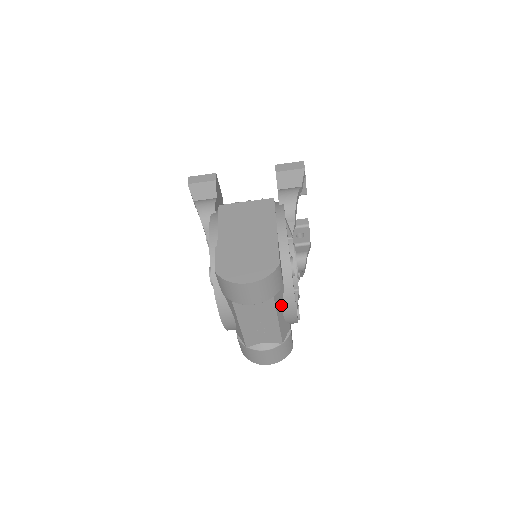
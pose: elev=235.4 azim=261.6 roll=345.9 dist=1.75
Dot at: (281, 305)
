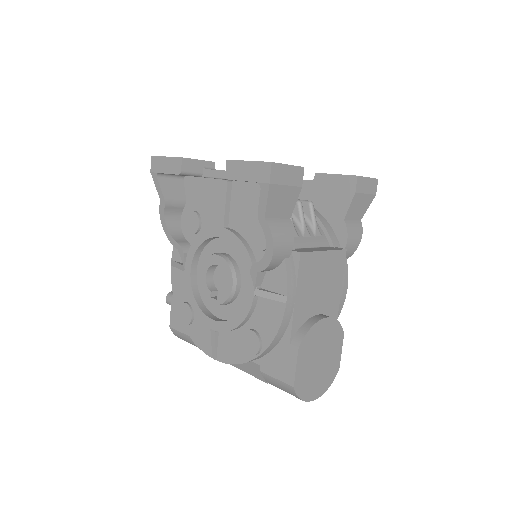
Dot at: occluded
